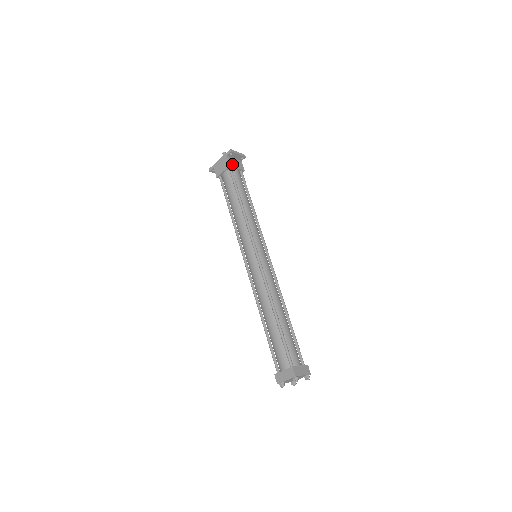
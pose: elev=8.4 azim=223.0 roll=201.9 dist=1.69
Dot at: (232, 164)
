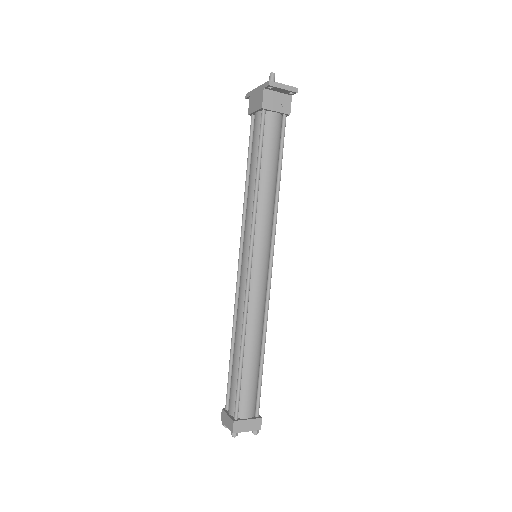
Dot at: (268, 104)
